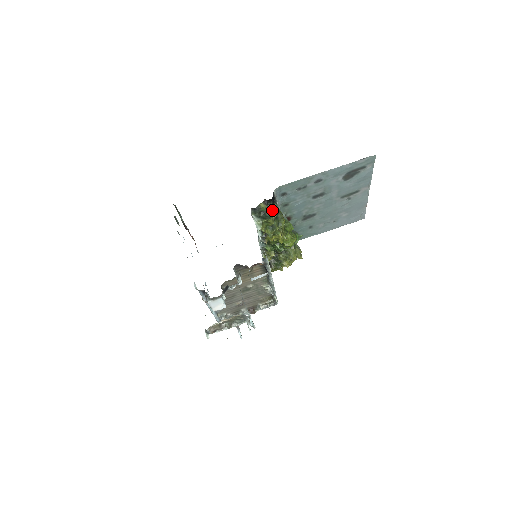
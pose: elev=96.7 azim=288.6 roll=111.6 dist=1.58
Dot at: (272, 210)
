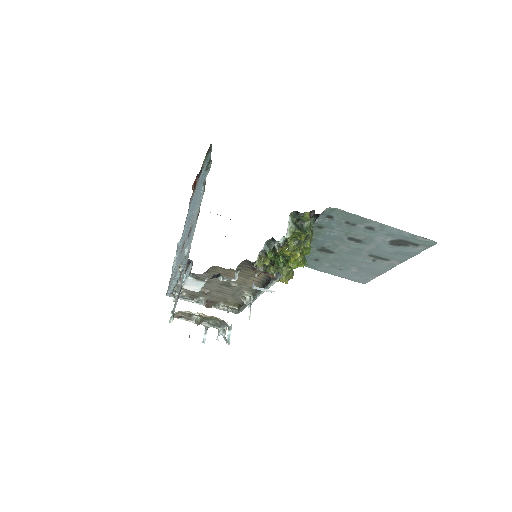
Dot at: (310, 225)
